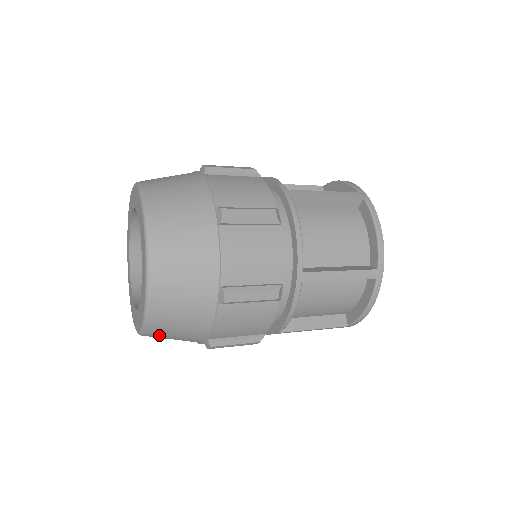
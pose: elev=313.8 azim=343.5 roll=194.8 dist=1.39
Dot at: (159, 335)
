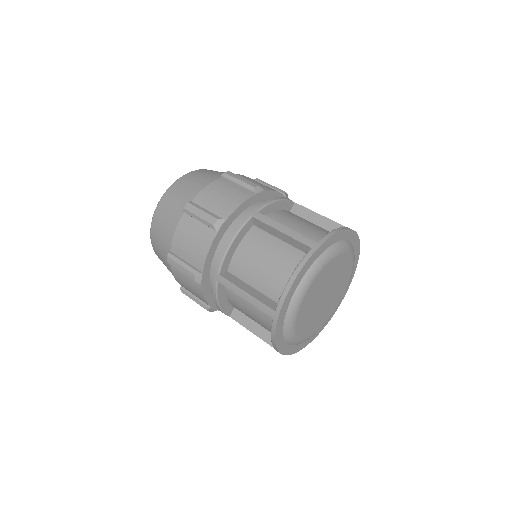
Dot at: occluded
